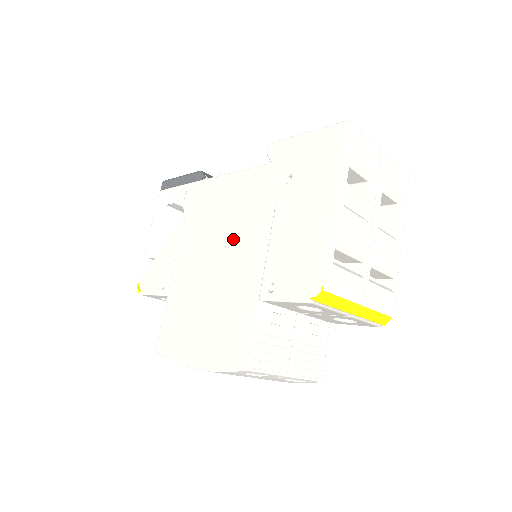
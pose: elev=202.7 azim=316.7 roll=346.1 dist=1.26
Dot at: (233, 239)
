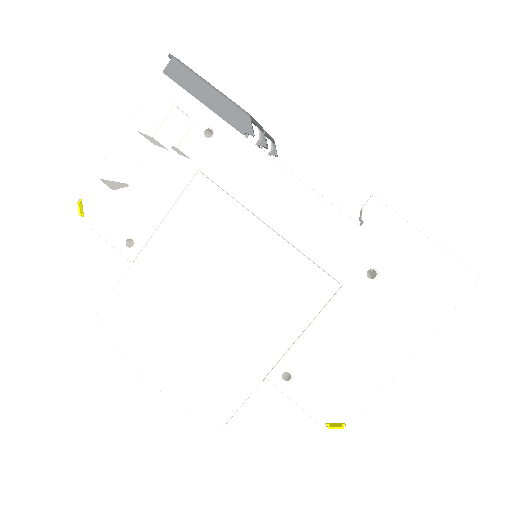
Dot at: (263, 279)
